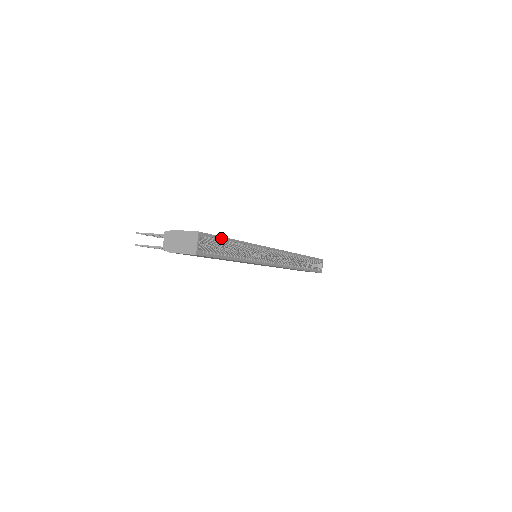
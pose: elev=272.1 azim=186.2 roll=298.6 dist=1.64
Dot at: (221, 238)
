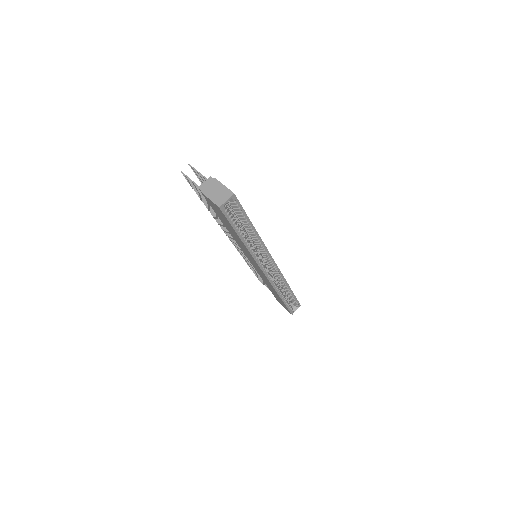
Dot at: (245, 214)
